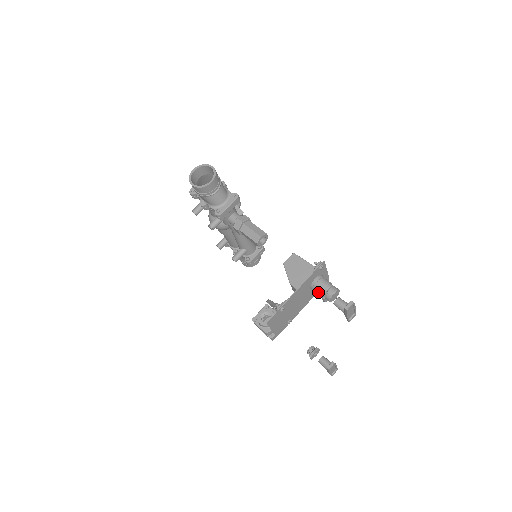
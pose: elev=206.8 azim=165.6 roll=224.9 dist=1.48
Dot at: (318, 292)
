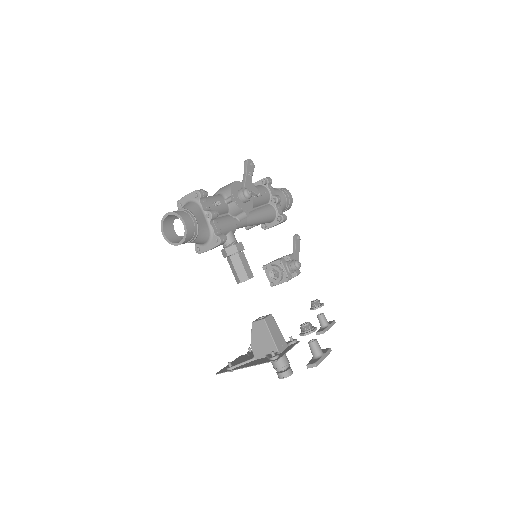
Dot at: (273, 365)
